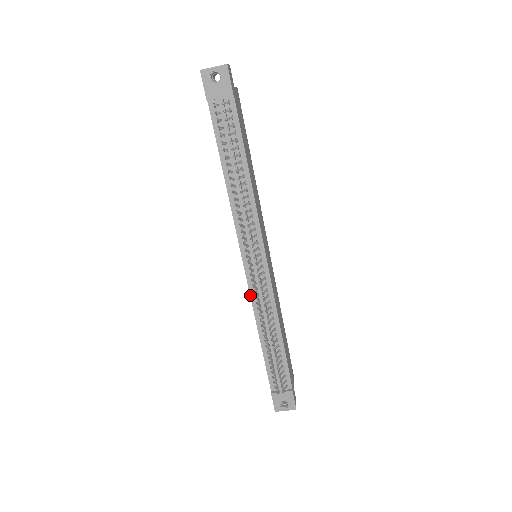
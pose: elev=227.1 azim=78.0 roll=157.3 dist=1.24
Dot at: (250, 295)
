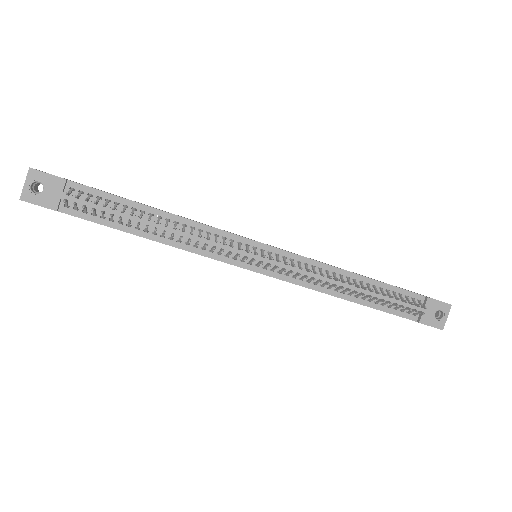
Dot at: (295, 284)
